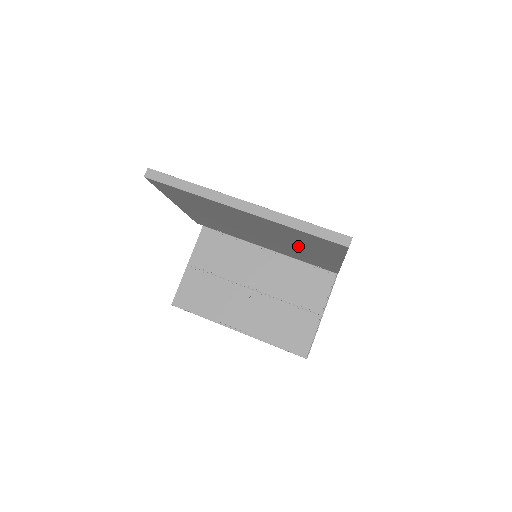
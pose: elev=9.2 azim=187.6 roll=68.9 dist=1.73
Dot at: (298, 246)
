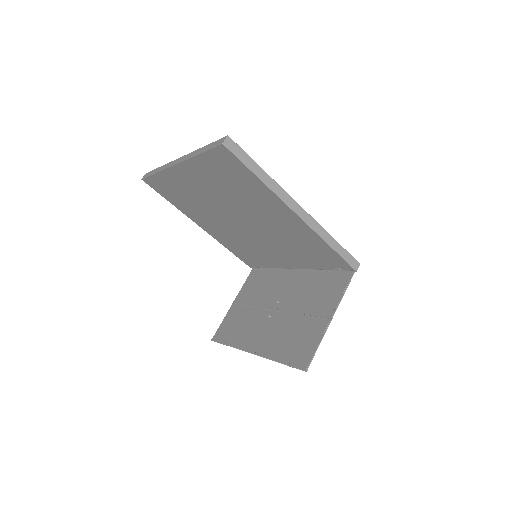
Dot at: (259, 212)
